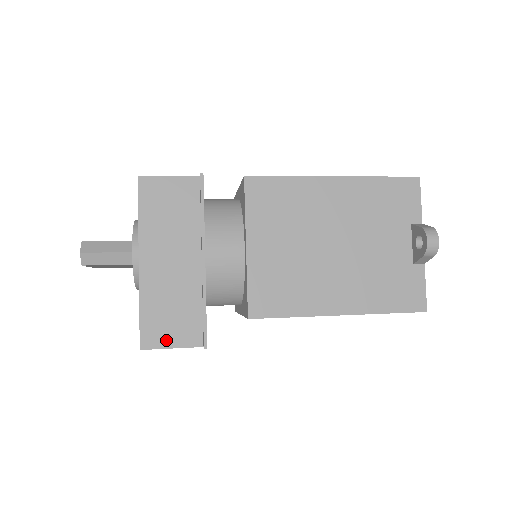
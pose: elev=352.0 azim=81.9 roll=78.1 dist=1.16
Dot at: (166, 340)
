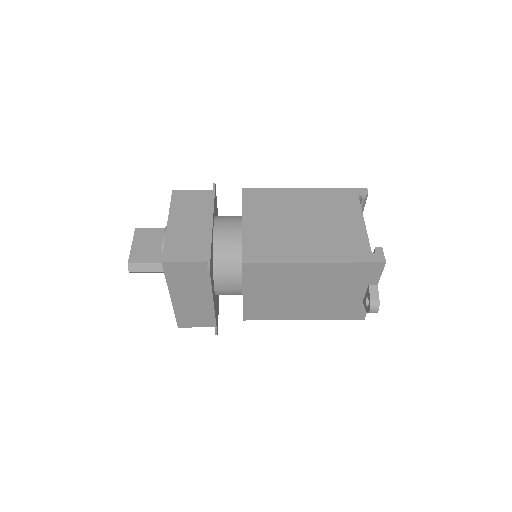
Dot at: (193, 325)
